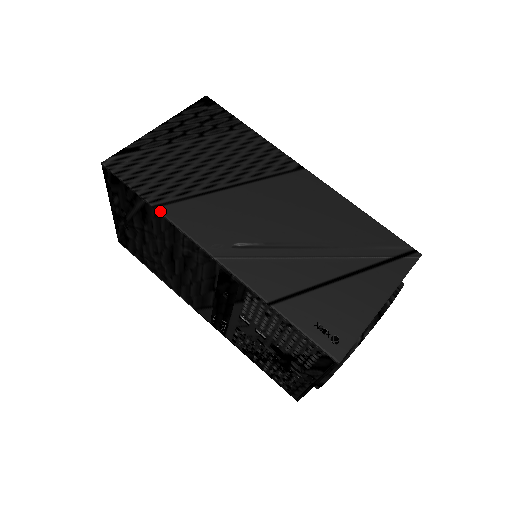
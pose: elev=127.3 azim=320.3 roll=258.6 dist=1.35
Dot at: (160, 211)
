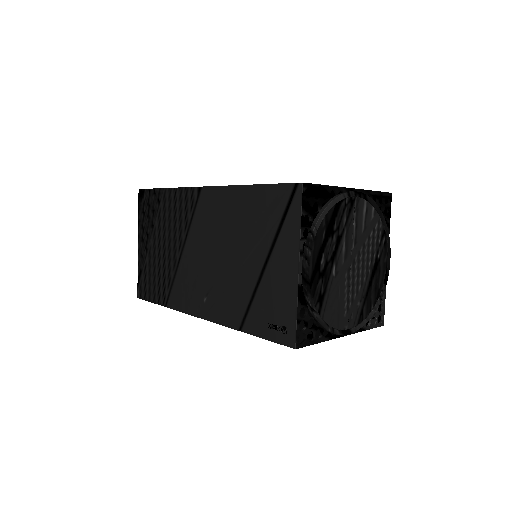
Dot at: (169, 307)
